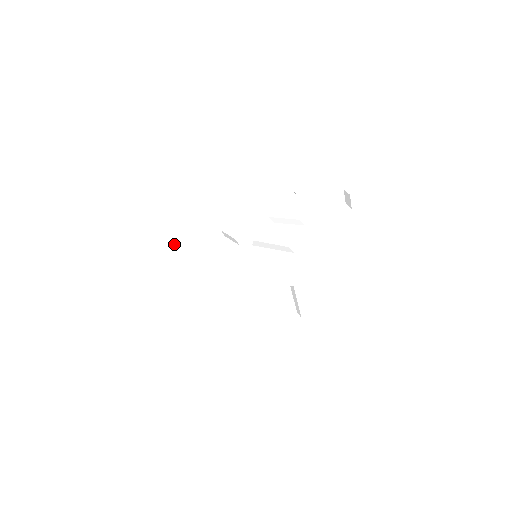
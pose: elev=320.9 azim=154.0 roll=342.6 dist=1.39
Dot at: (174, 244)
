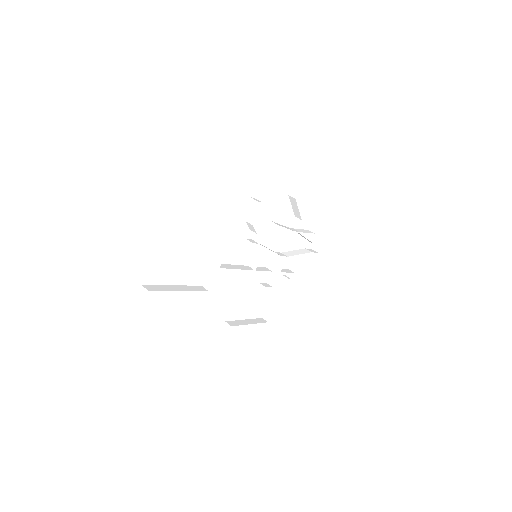
Dot at: (206, 236)
